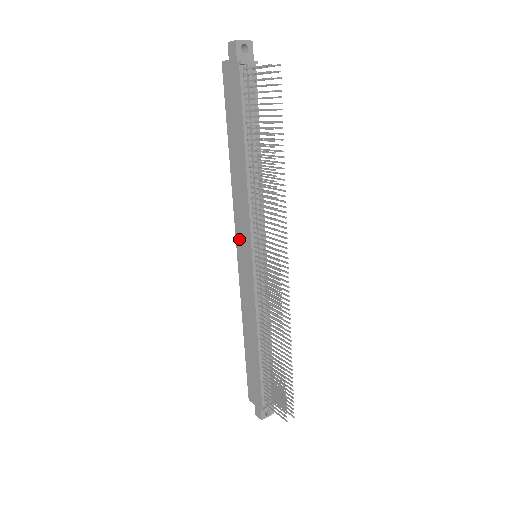
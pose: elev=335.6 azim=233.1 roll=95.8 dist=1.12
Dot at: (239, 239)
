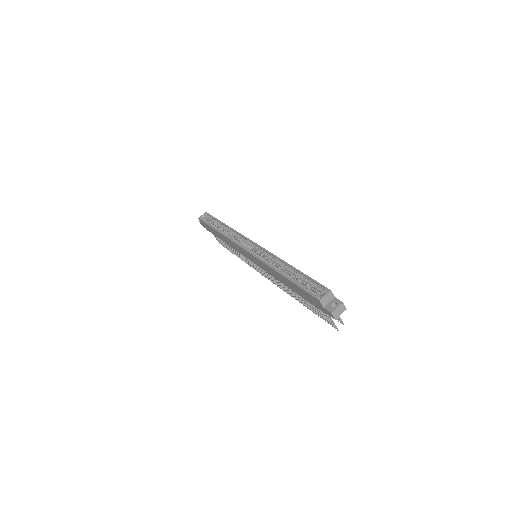
Dot at: (252, 257)
